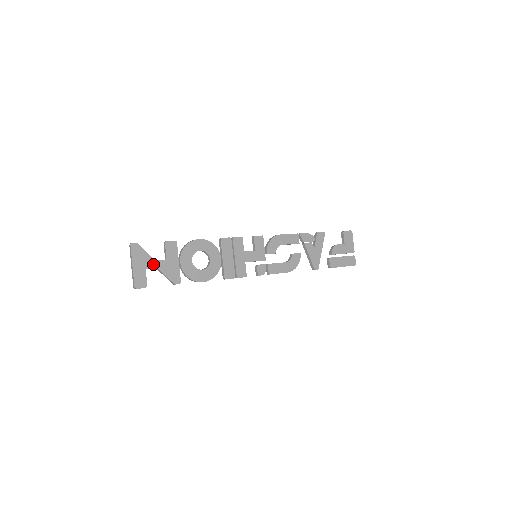
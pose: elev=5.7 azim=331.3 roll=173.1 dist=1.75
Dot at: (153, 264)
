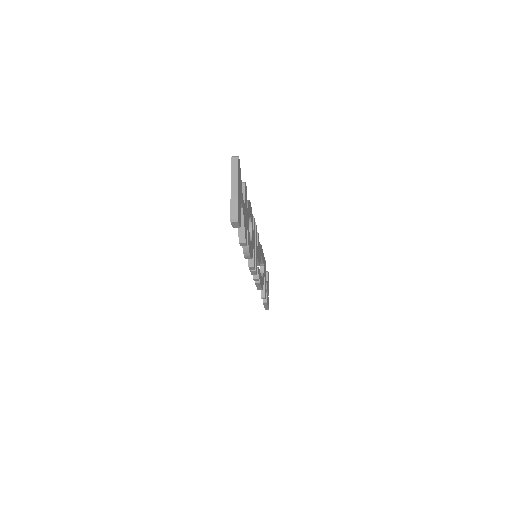
Dot at: (242, 201)
